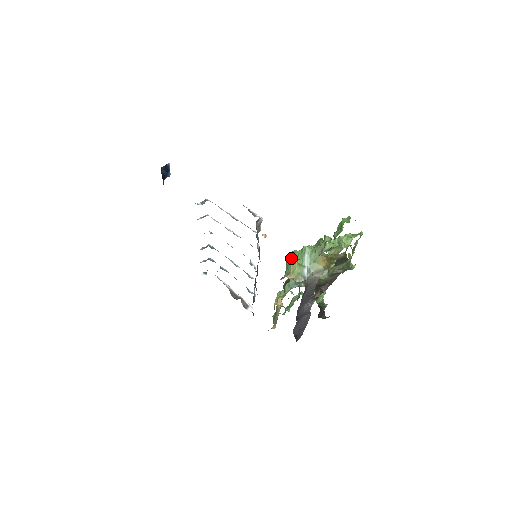
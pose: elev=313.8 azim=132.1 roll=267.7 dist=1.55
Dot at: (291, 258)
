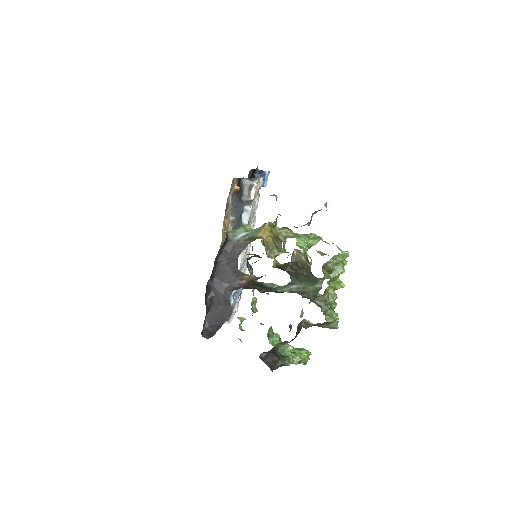
Dot at: occluded
